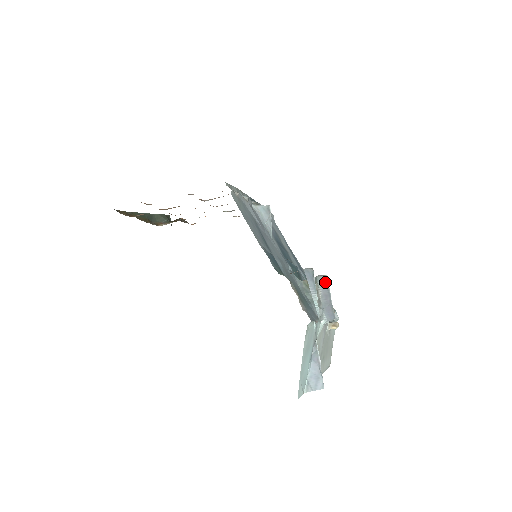
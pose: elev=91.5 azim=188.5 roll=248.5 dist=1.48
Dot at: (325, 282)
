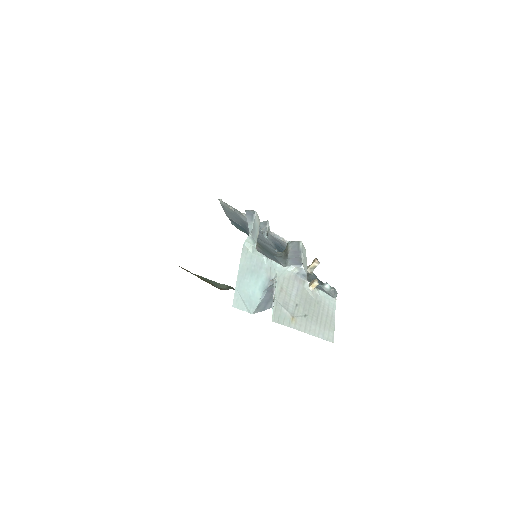
Dot at: (297, 245)
